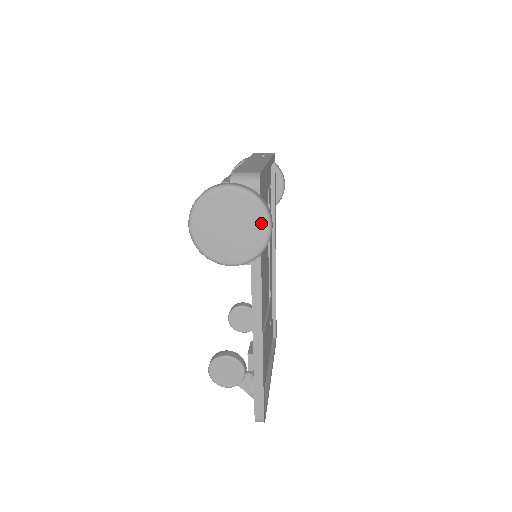
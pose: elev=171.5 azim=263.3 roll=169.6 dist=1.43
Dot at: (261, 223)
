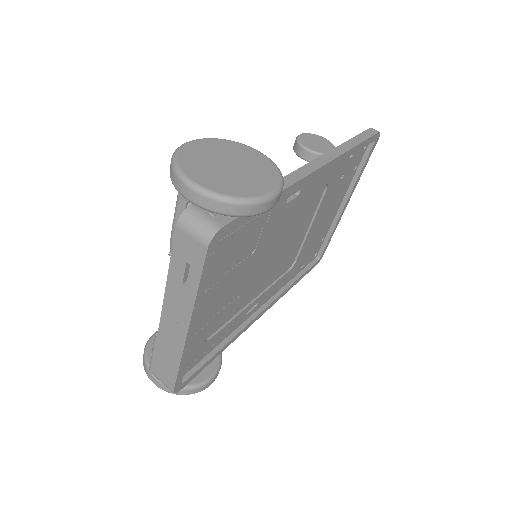
Dot at: occluded
